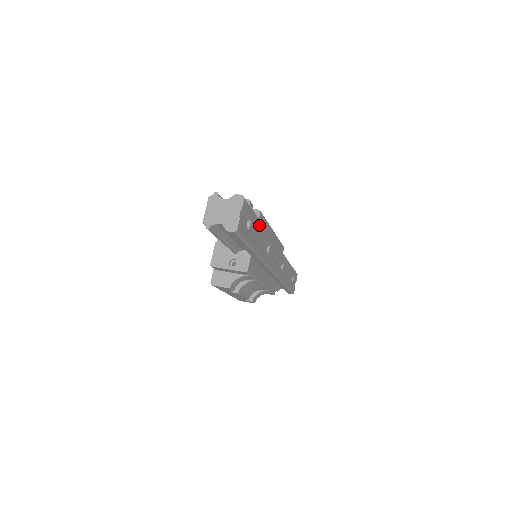
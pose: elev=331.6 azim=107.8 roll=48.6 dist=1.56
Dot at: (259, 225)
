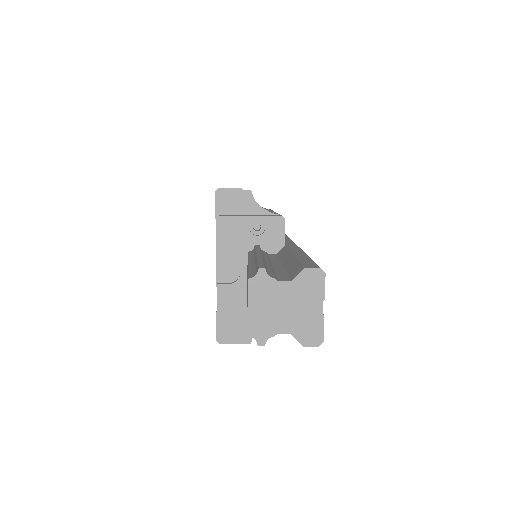
Dot at: occluded
